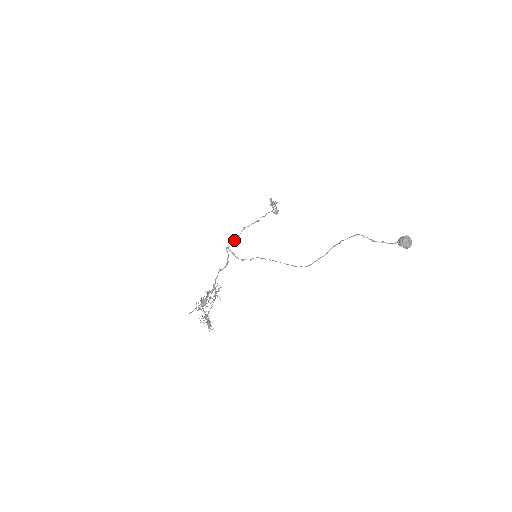
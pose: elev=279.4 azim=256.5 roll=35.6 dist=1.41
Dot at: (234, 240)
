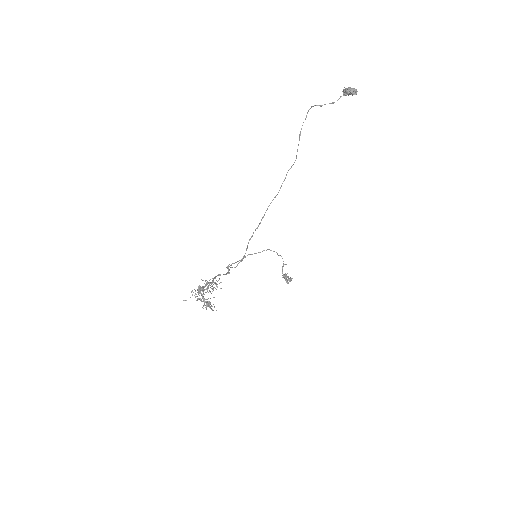
Dot at: occluded
